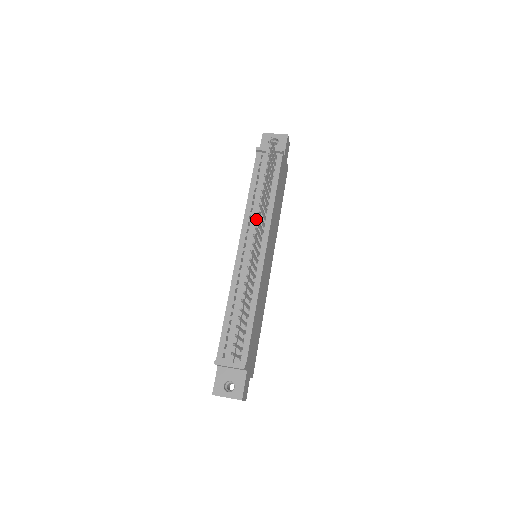
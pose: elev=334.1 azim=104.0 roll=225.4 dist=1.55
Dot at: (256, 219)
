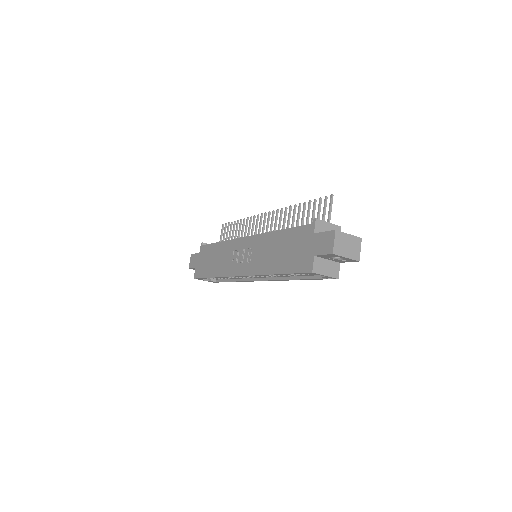
Dot at: (258, 214)
